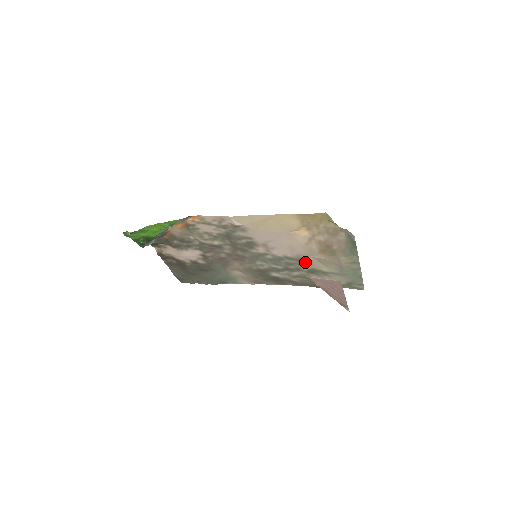
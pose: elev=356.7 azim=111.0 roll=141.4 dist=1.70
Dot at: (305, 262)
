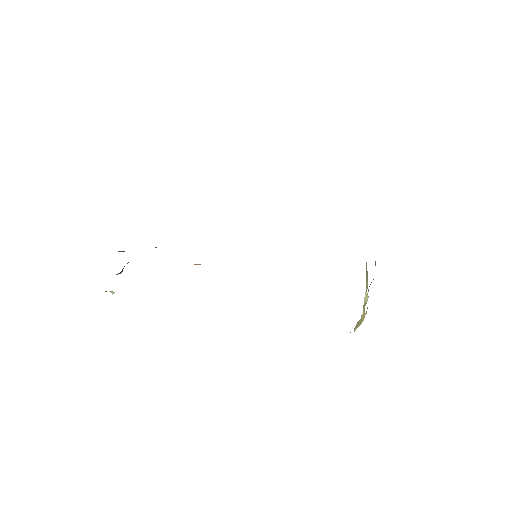
Dot at: occluded
